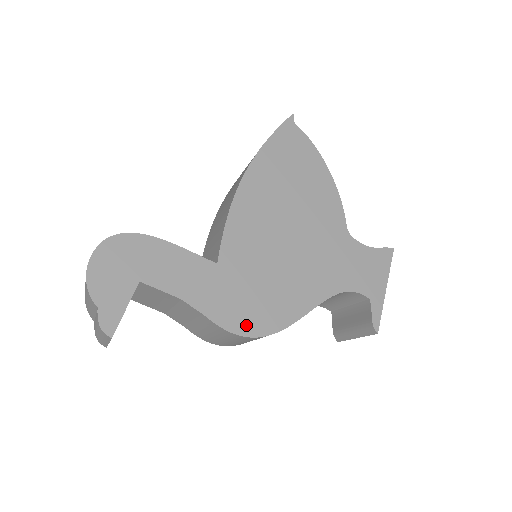
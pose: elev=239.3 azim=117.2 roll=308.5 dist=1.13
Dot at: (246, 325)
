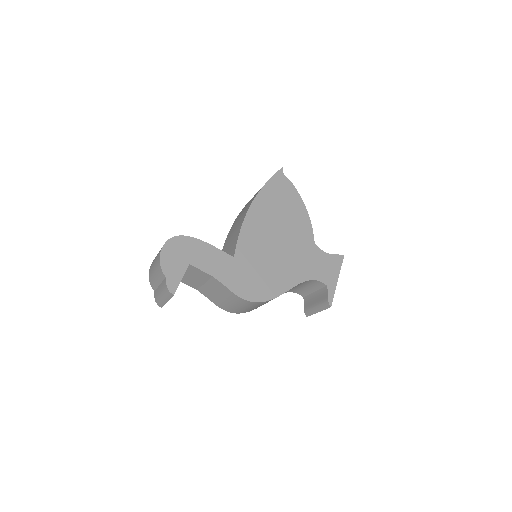
Dot at: (250, 295)
